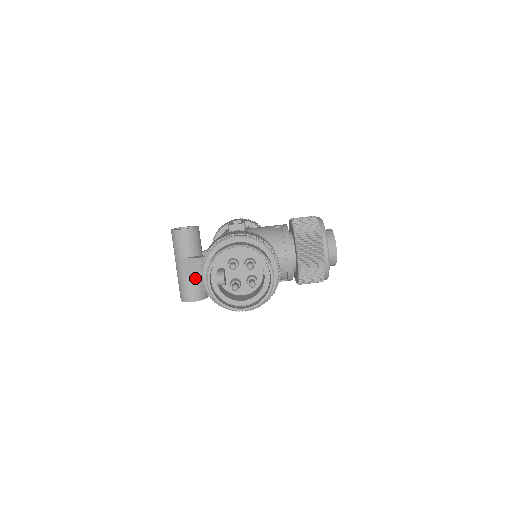
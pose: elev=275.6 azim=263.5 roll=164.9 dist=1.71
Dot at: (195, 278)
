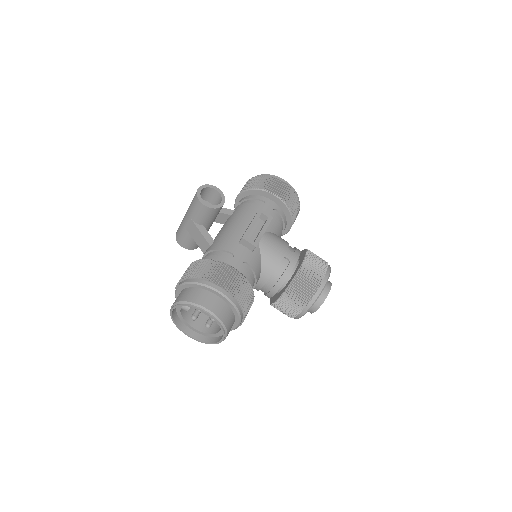
Dot at: occluded
